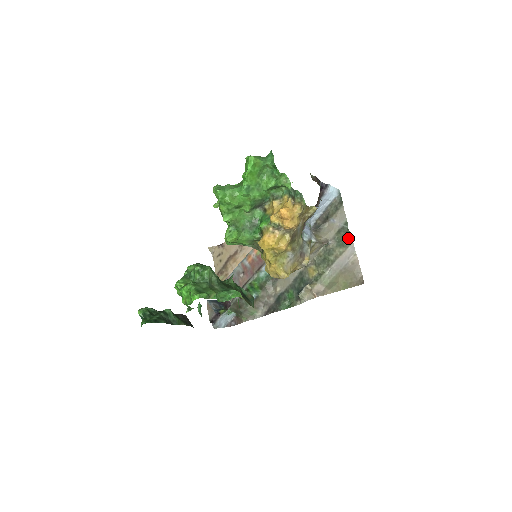
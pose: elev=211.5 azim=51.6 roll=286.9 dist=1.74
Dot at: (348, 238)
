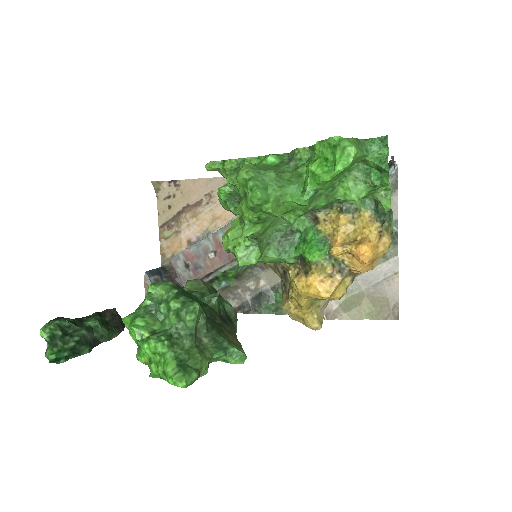
Dot at: (392, 246)
